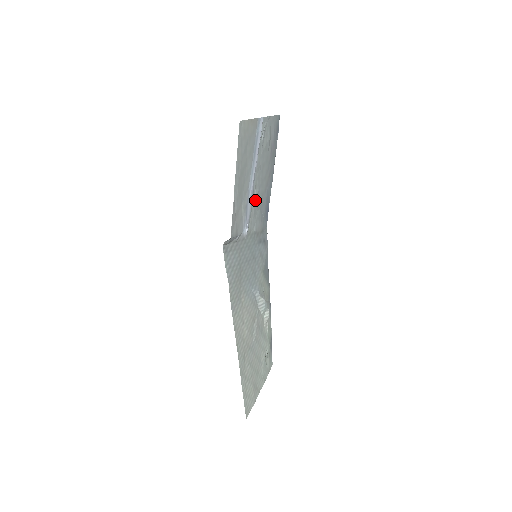
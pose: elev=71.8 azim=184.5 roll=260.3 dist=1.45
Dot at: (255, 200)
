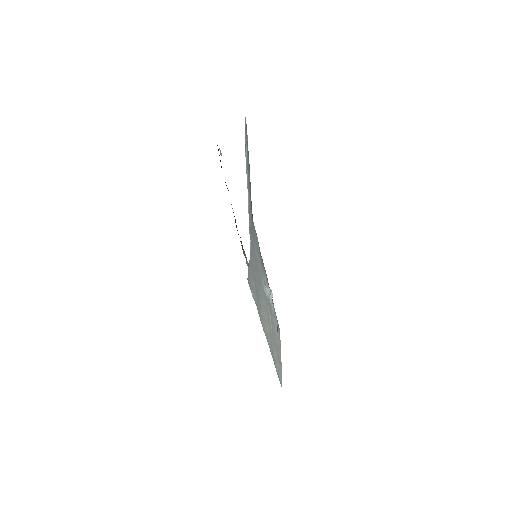
Dot at: (249, 212)
